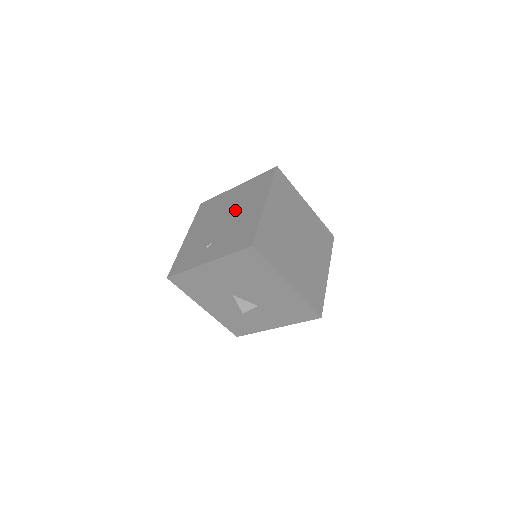
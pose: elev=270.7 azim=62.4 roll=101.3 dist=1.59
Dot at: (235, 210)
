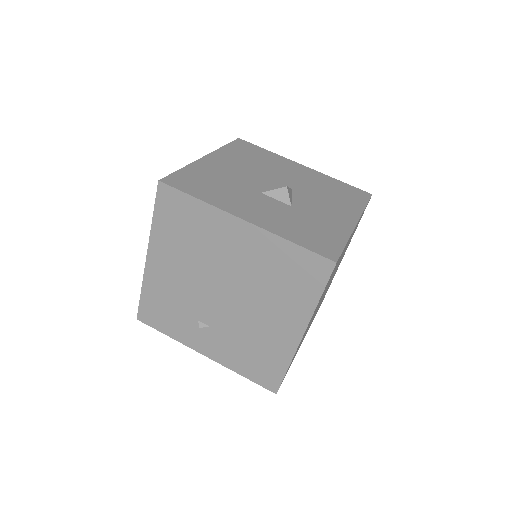
Dot at: (246, 295)
